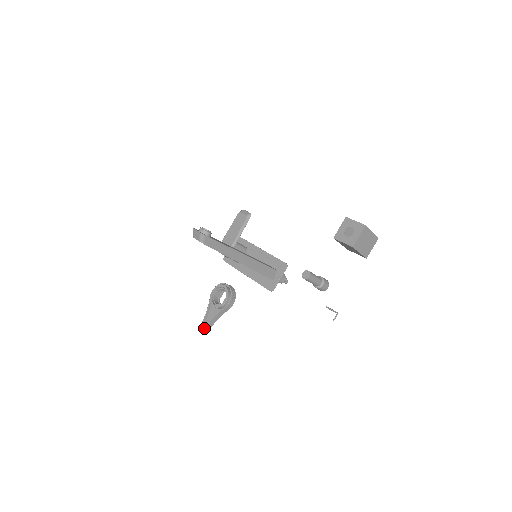
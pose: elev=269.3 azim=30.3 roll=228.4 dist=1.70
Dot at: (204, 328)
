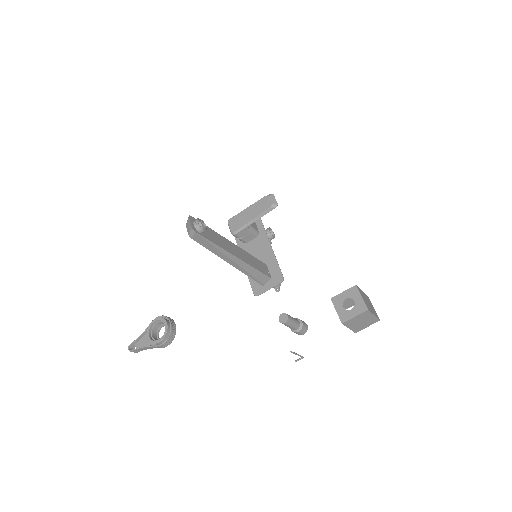
Dot at: (130, 351)
